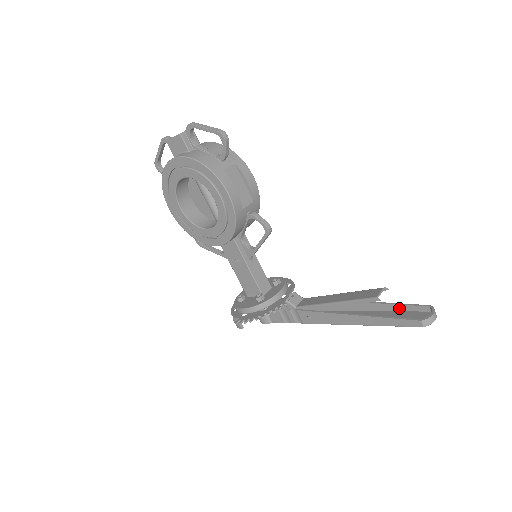
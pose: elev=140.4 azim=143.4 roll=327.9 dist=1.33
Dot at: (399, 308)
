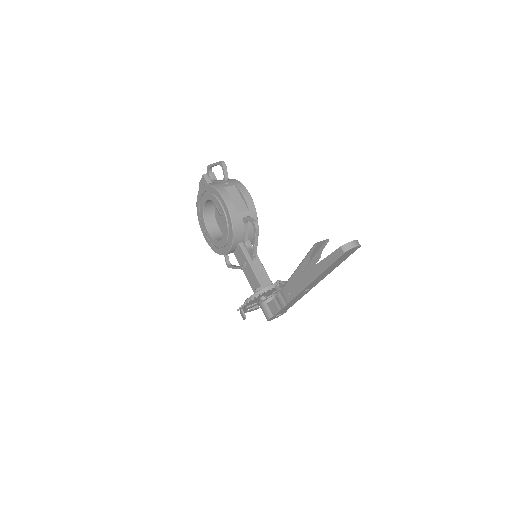
Dot at: occluded
